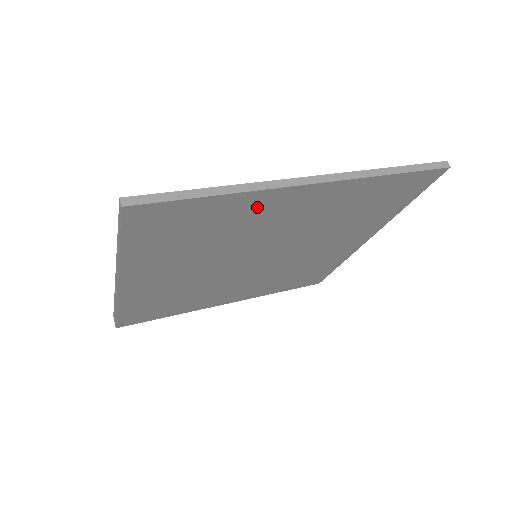
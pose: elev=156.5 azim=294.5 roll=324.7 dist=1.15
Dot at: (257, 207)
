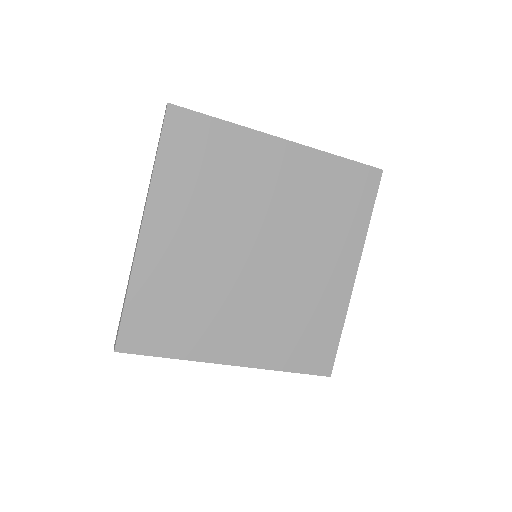
Dot at: (251, 152)
